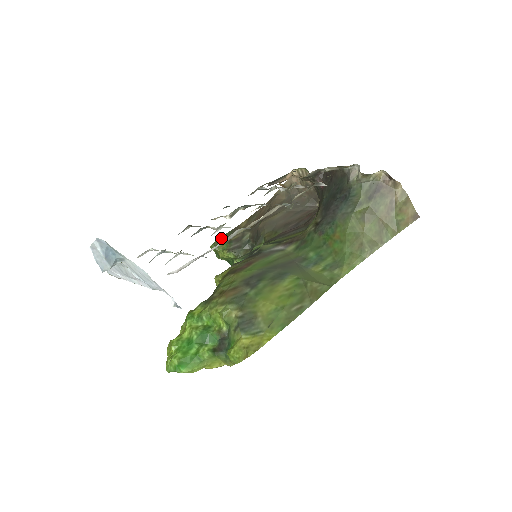
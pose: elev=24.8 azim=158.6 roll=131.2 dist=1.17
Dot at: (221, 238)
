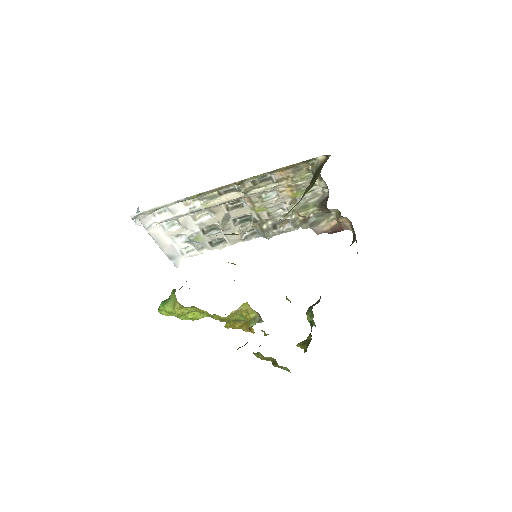
Dot at: occluded
